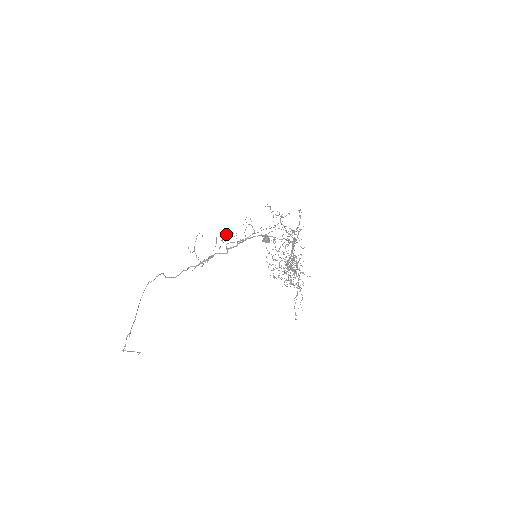
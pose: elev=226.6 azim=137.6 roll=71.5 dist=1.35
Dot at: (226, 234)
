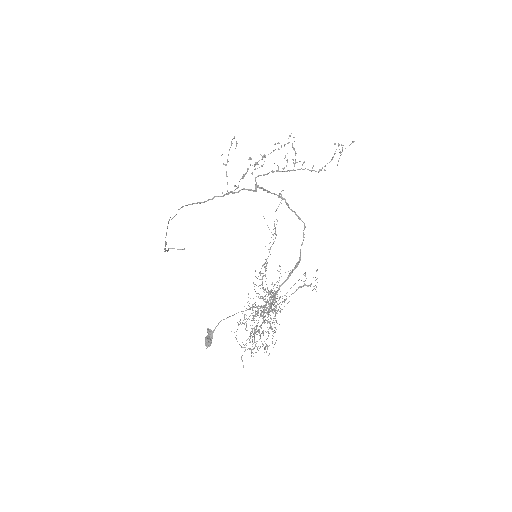
Dot at: (261, 155)
